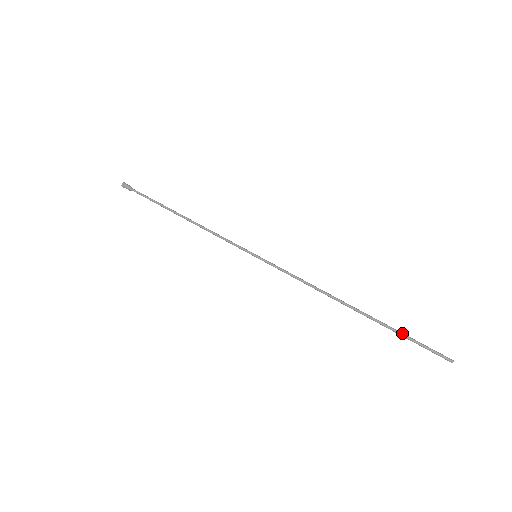
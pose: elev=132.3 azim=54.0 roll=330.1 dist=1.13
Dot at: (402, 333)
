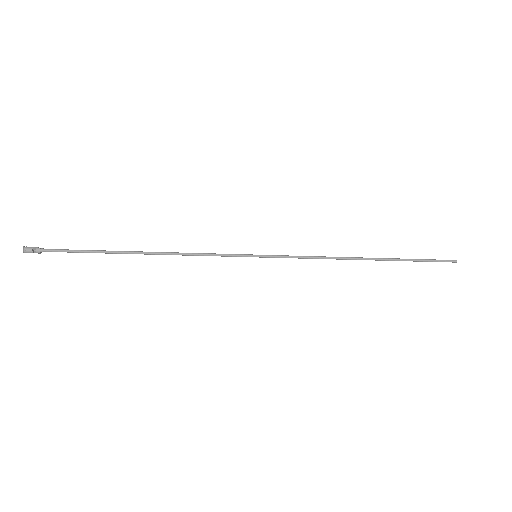
Dot at: (414, 259)
